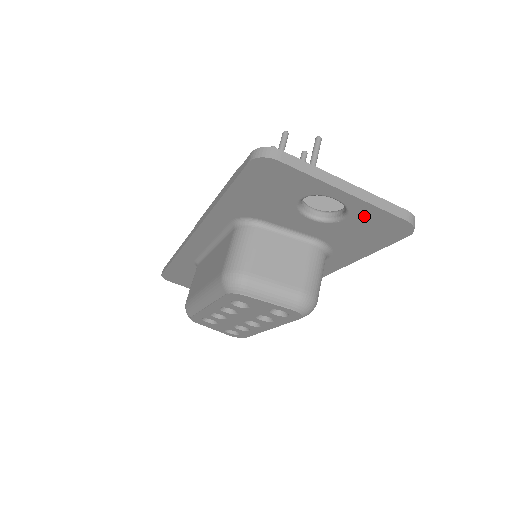
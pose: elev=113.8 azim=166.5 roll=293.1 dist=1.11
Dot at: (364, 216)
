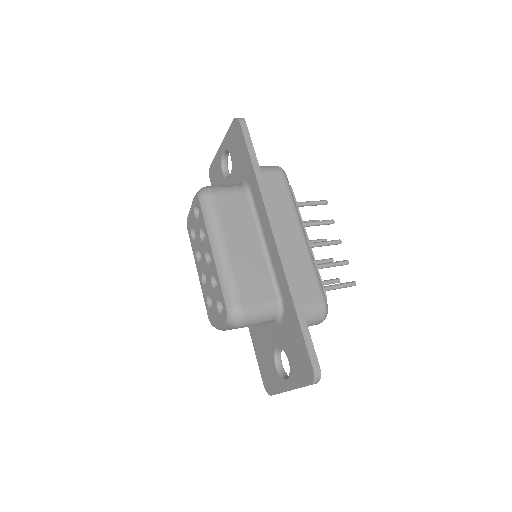
Dot at: (230, 143)
